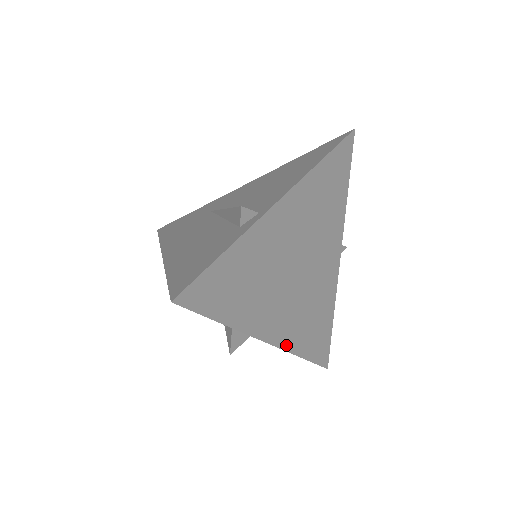
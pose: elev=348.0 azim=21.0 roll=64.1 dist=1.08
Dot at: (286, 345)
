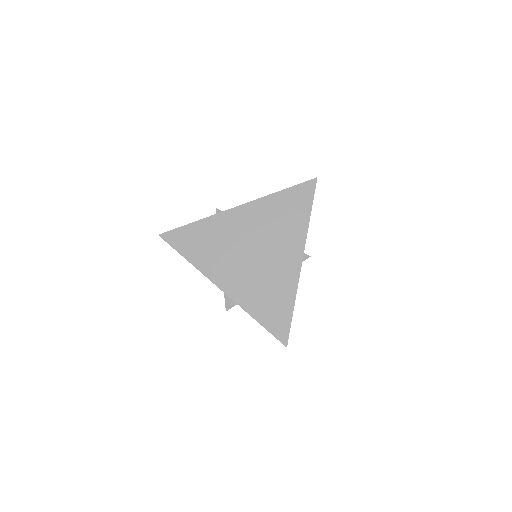
Dot at: (237, 300)
